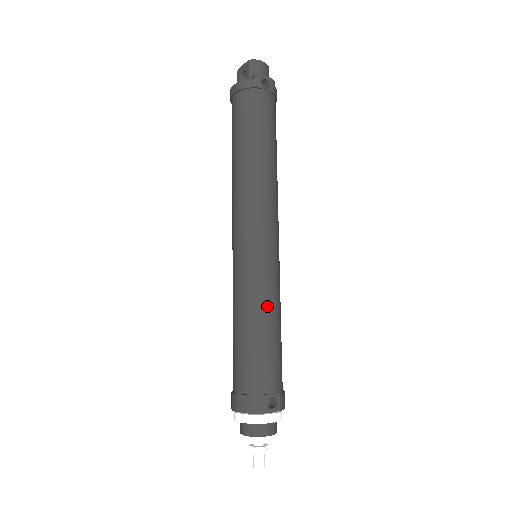
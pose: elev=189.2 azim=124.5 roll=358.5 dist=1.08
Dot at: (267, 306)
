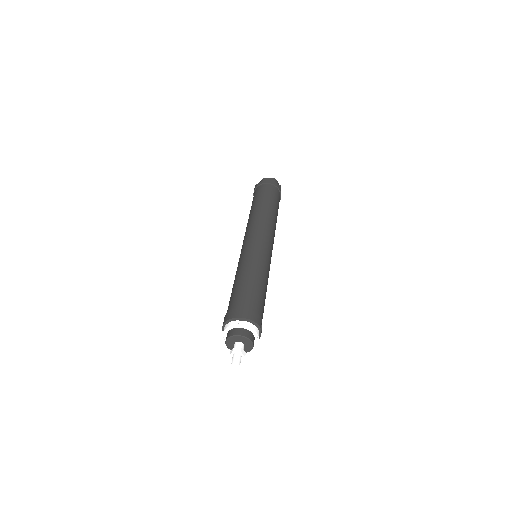
Dot at: occluded
